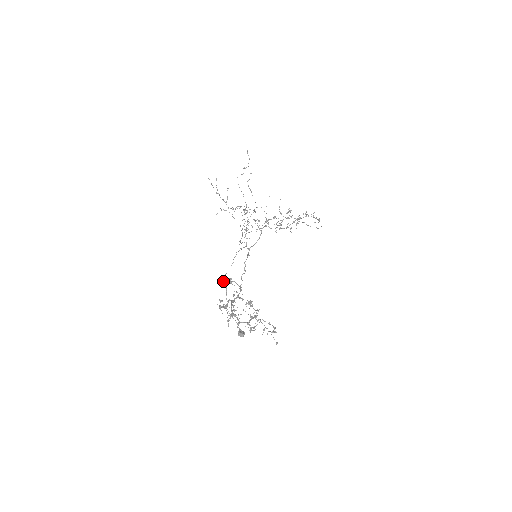
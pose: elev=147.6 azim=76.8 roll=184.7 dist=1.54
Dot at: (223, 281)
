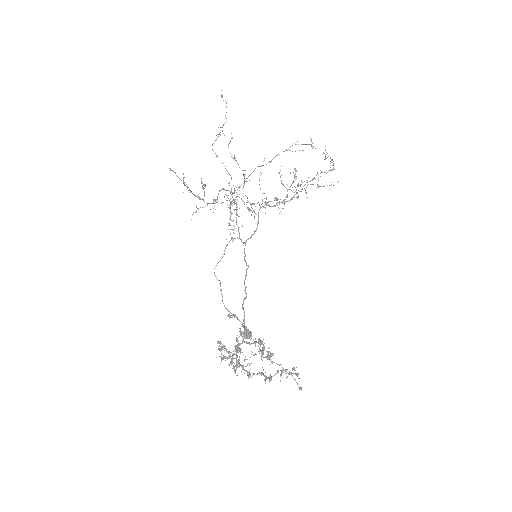
Dot at: (214, 274)
